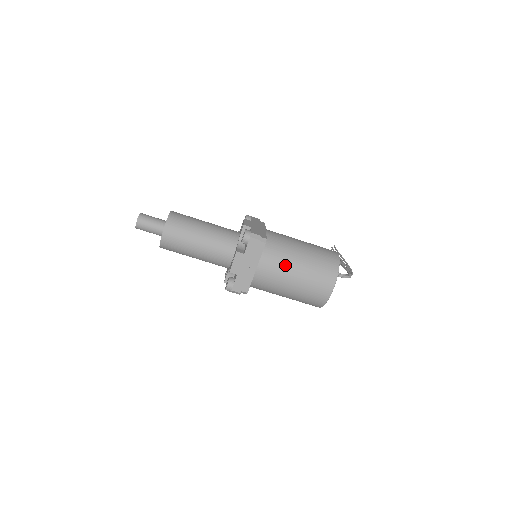
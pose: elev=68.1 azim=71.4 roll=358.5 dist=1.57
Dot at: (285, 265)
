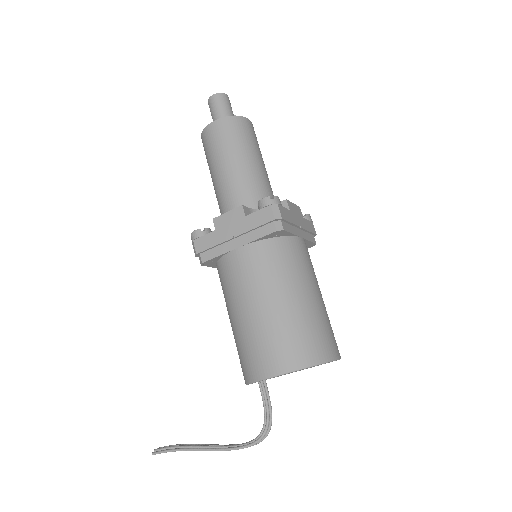
Dot at: occluded
